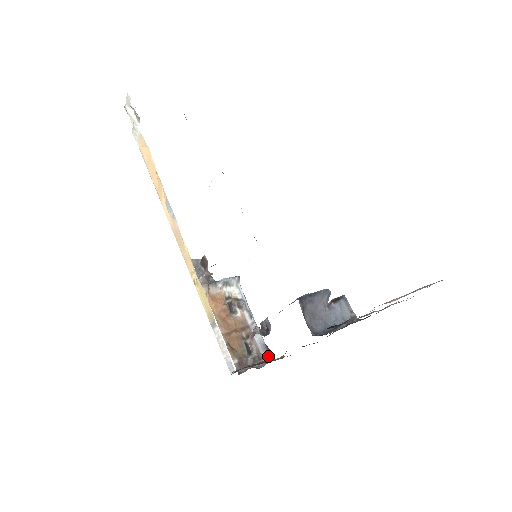
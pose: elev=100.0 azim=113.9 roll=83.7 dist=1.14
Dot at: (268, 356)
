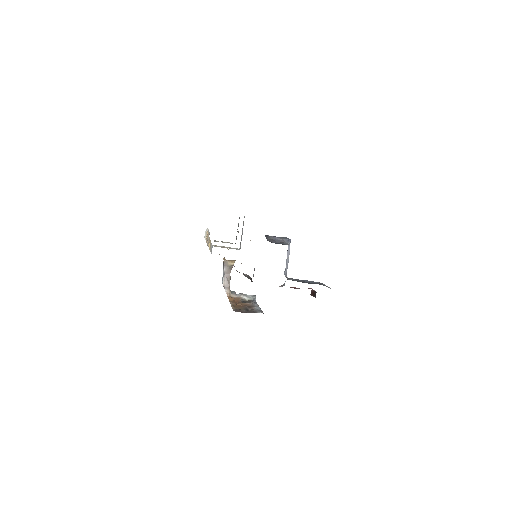
Dot at: occluded
